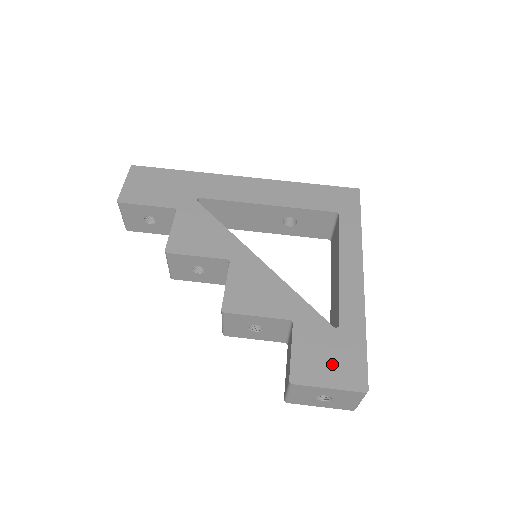
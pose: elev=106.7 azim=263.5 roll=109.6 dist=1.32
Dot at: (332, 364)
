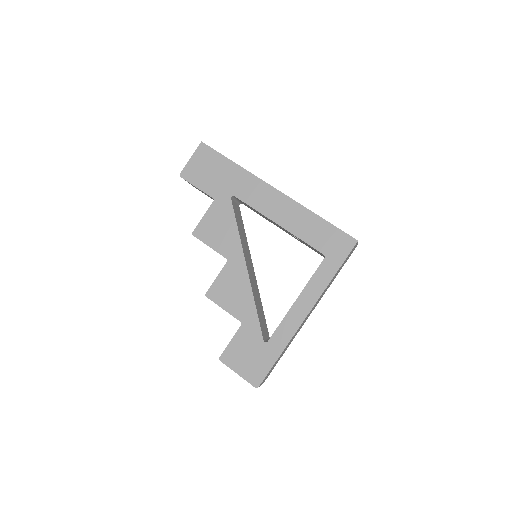
Dot at: (248, 362)
